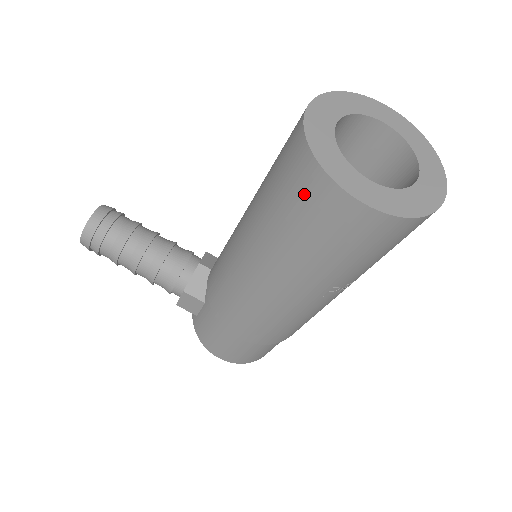
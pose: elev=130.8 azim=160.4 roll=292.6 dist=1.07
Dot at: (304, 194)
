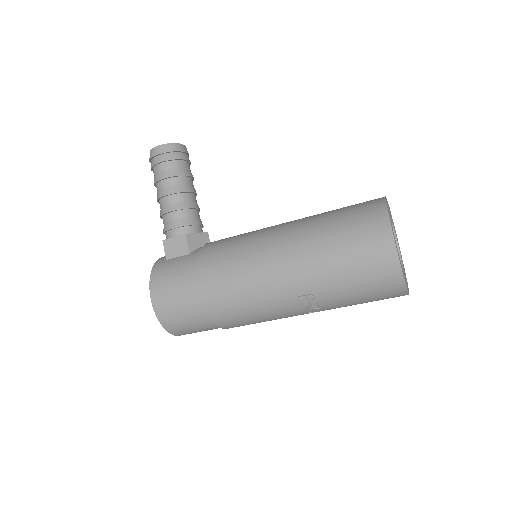
Dot at: (364, 221)
